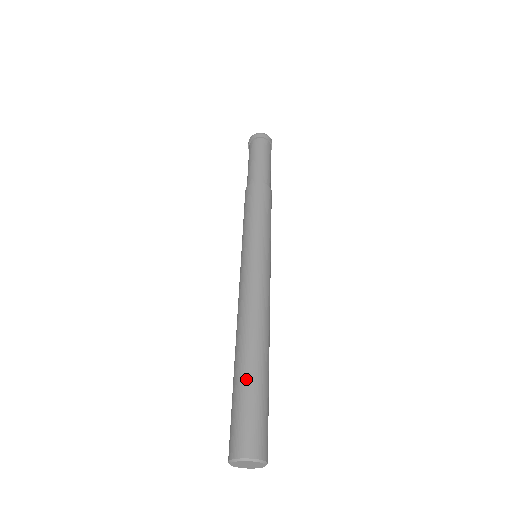
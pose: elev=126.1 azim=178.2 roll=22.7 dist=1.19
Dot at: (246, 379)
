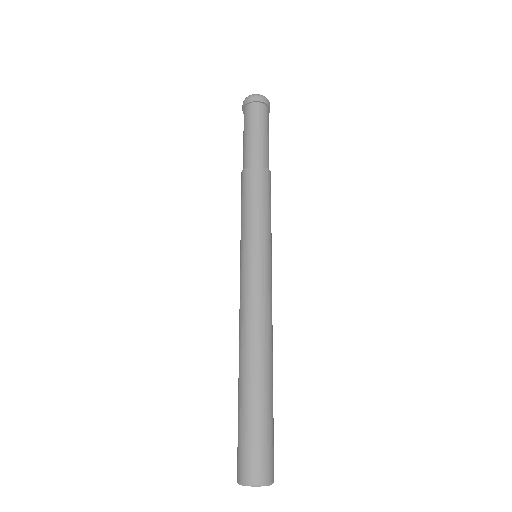
Dot at: (265, 404)
